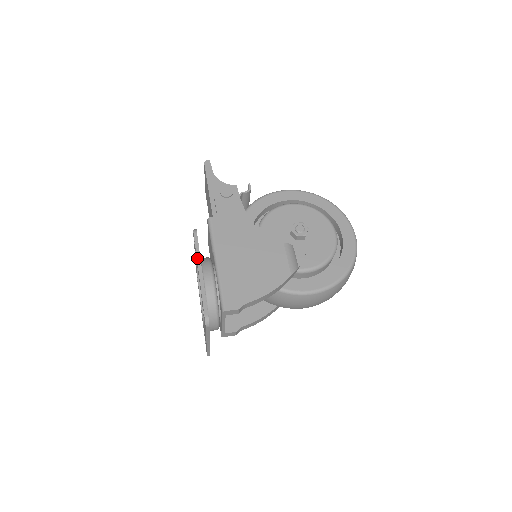
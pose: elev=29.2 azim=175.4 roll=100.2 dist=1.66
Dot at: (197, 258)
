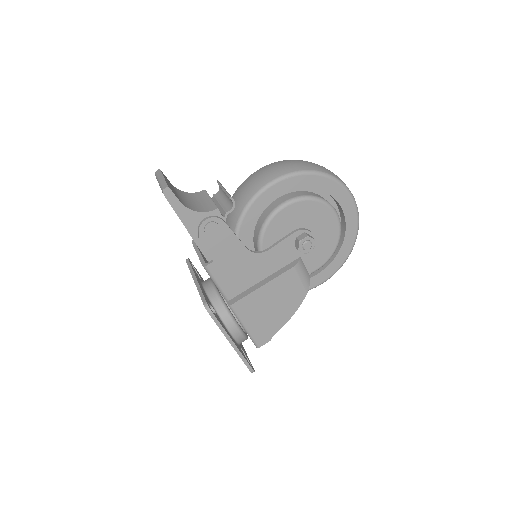
Dot at: (224, 335)
